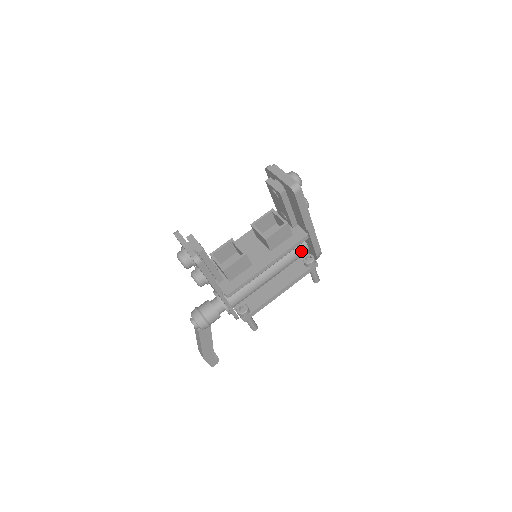
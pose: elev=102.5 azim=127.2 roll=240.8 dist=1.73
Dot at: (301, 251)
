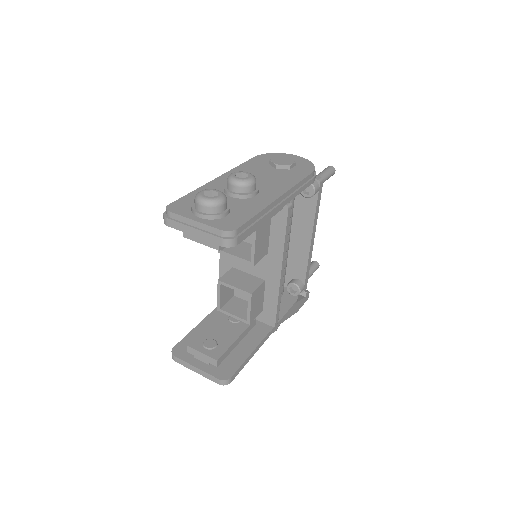
Dot at: occluded
